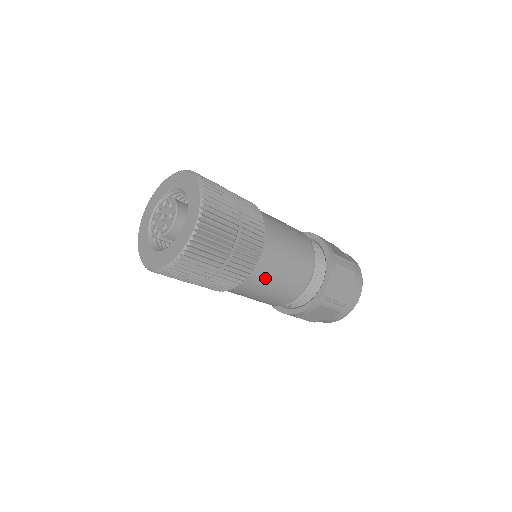
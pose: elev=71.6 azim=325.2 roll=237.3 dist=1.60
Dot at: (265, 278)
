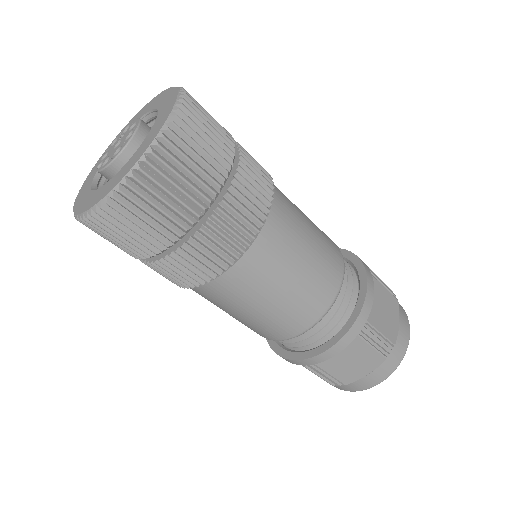
Dot at: (223, 300)
